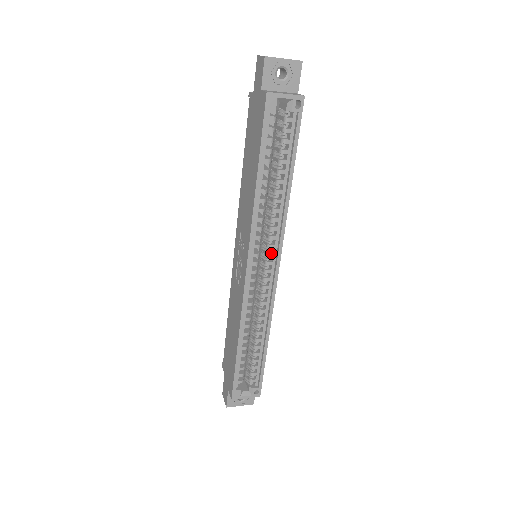
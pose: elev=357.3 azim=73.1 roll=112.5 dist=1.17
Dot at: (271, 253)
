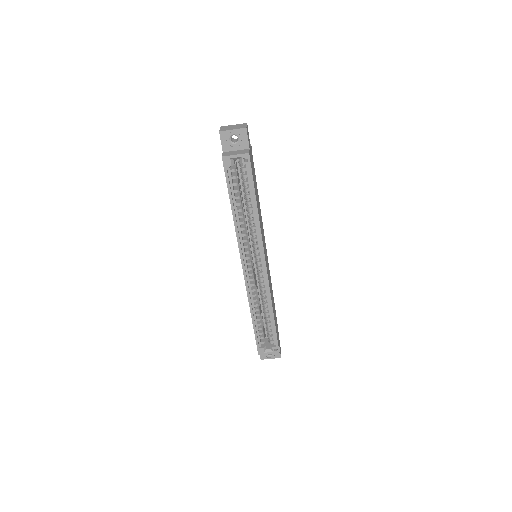
Dot at: (258, 256)
